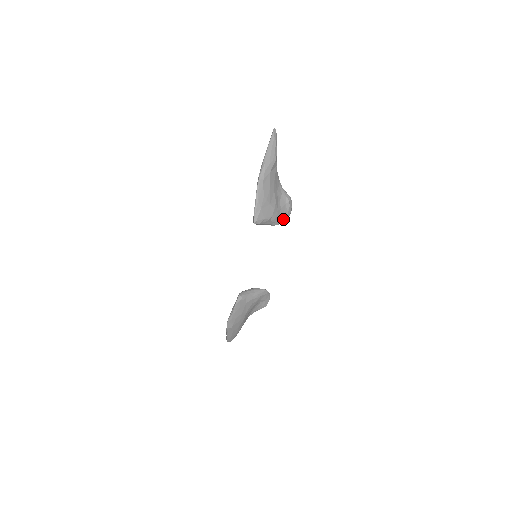
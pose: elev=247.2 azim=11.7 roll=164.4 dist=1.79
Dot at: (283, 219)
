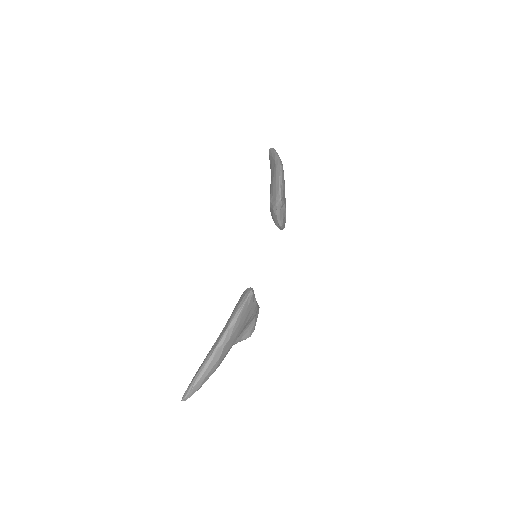
Dot at: (284, 224)
